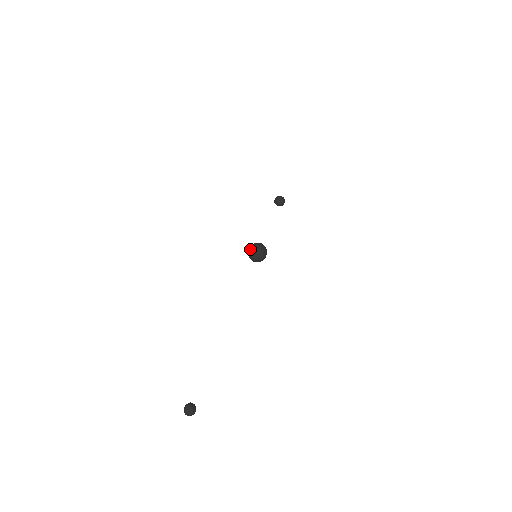
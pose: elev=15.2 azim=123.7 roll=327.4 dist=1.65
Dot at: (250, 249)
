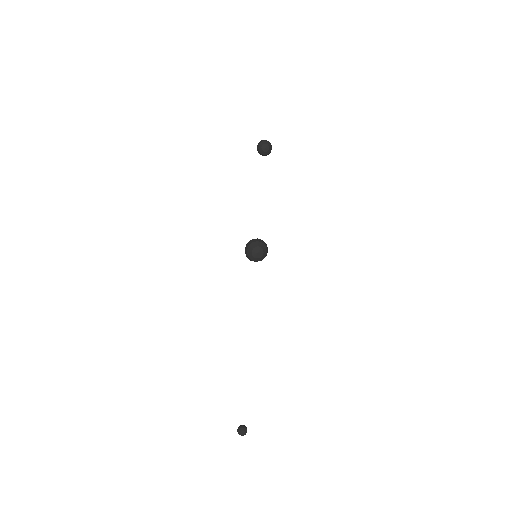
Dot at: (245, 253)
